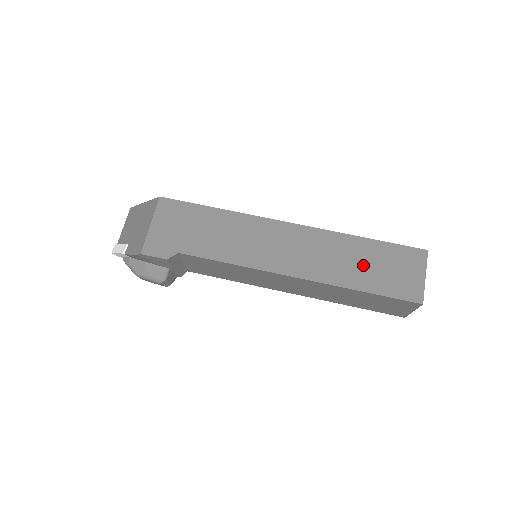
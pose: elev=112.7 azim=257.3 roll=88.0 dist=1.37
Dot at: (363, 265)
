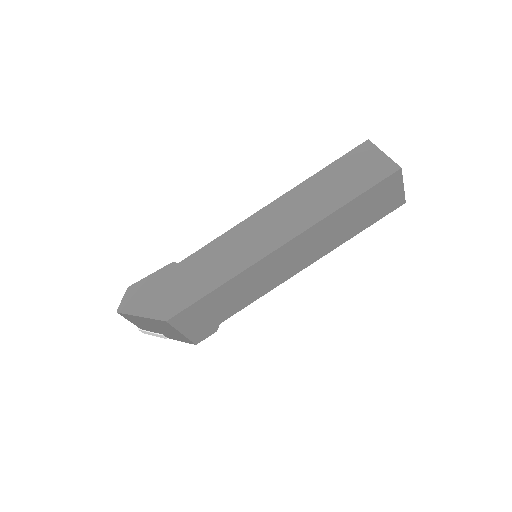
Dot at: (355, 219)
